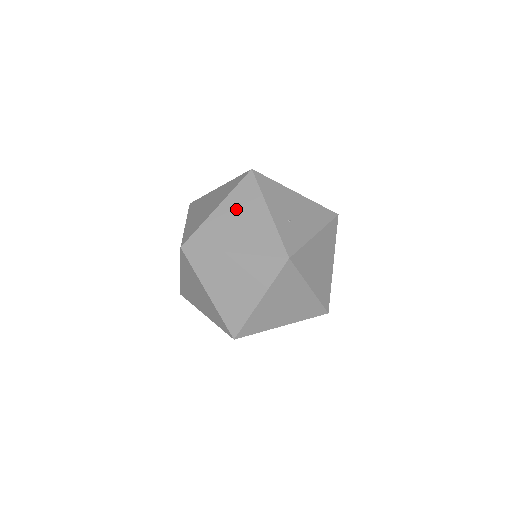
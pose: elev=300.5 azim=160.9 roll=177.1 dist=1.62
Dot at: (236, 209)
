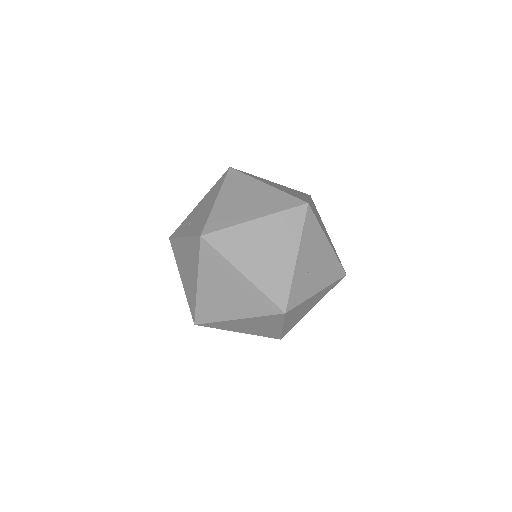
Dot at: (271, 234)
